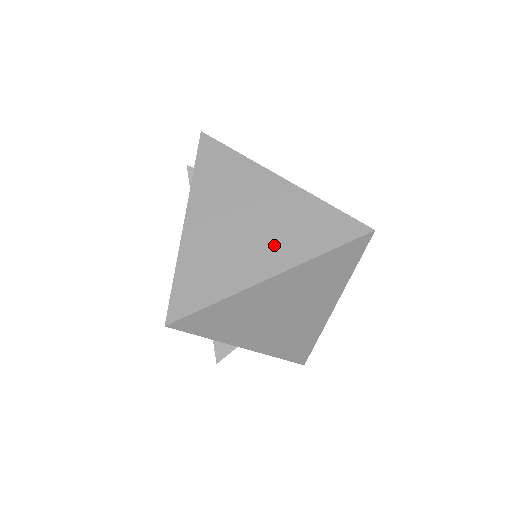
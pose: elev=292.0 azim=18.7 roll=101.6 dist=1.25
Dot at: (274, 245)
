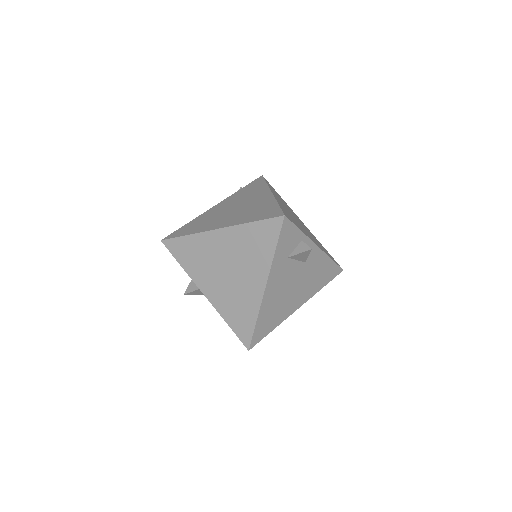
Dot at: (235, 217)
